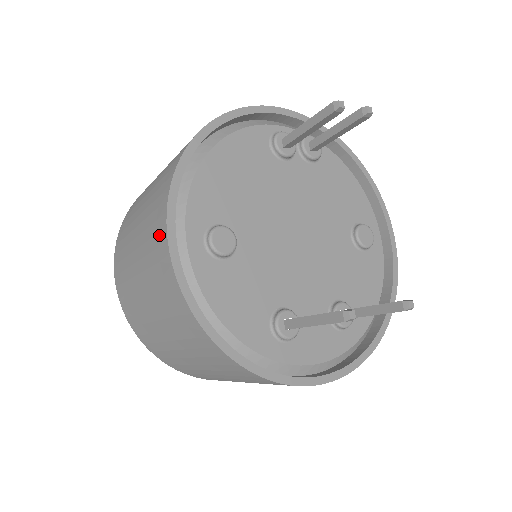
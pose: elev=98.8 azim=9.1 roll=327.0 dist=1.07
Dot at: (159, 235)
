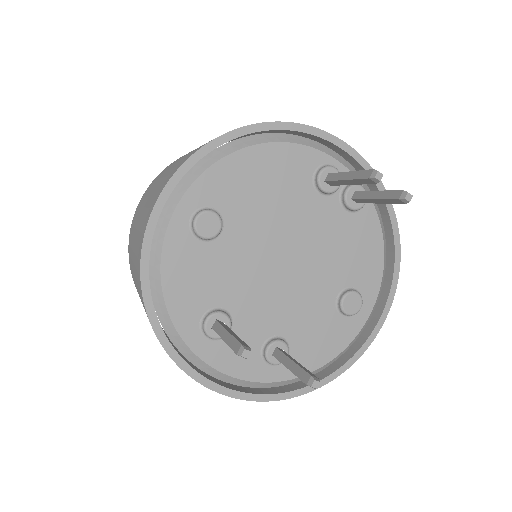
Dot at: (162, 187)
